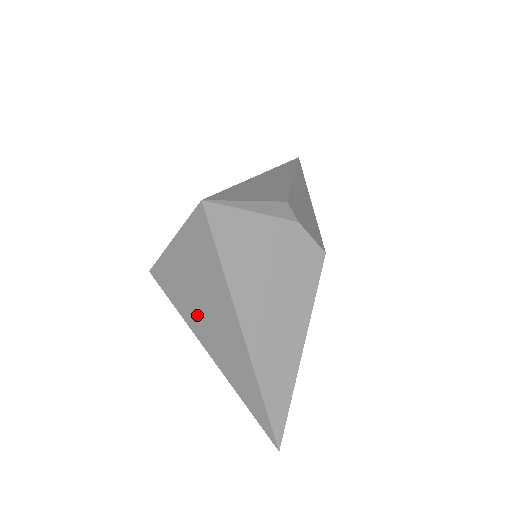
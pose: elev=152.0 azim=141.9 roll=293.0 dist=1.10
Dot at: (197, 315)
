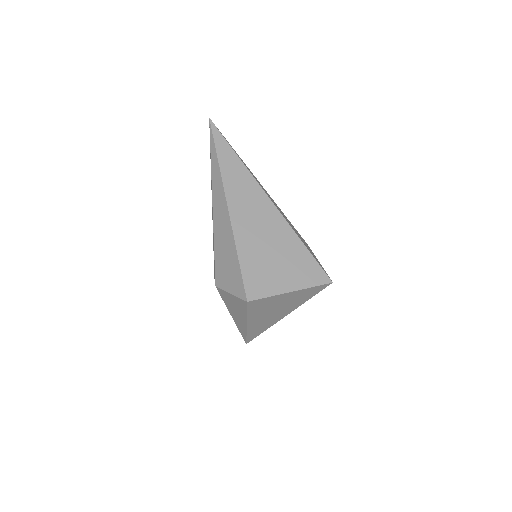
Dot at: (263, 314)
